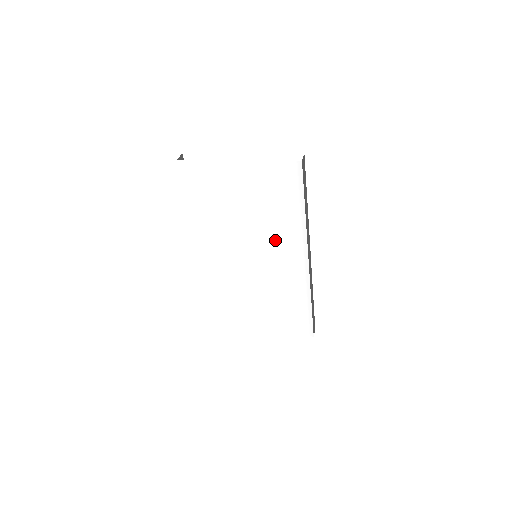
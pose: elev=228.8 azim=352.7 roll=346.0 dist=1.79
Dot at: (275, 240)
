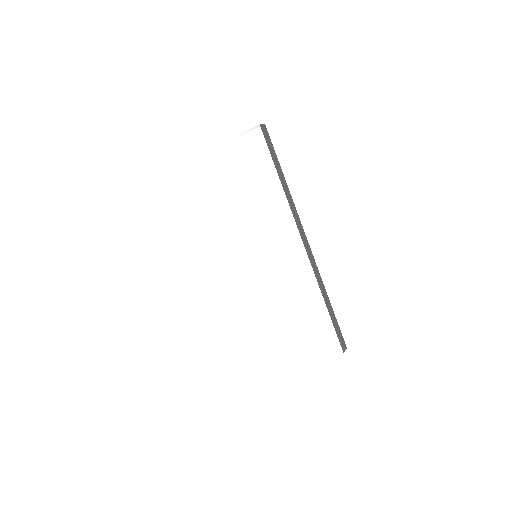
Dot at: (264, 224)
